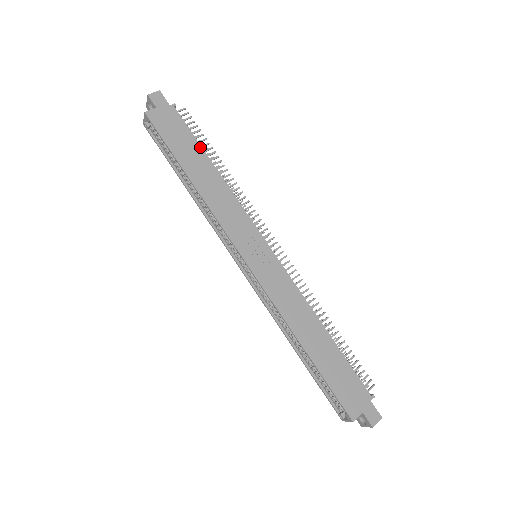
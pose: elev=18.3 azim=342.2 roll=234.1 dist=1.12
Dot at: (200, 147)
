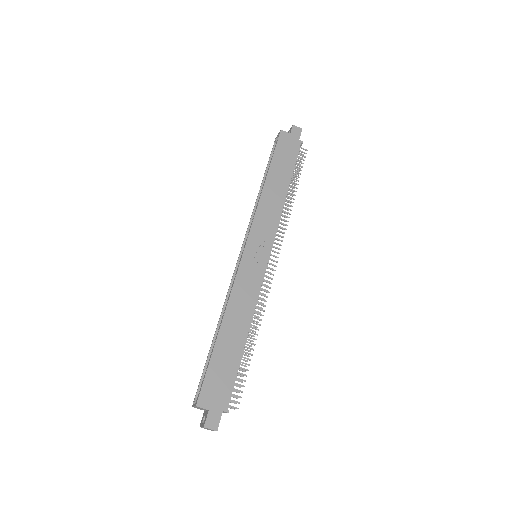
Dot at: (291, 172)
